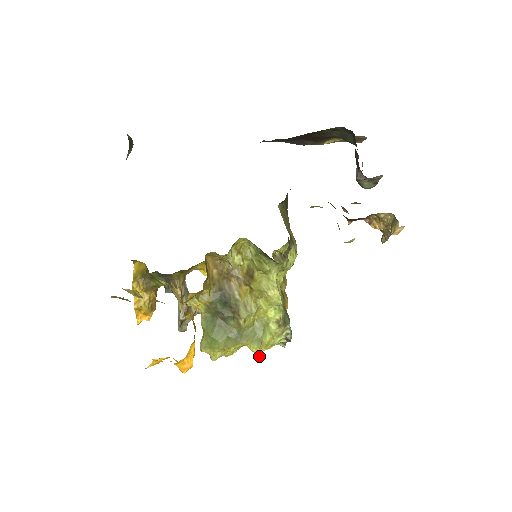
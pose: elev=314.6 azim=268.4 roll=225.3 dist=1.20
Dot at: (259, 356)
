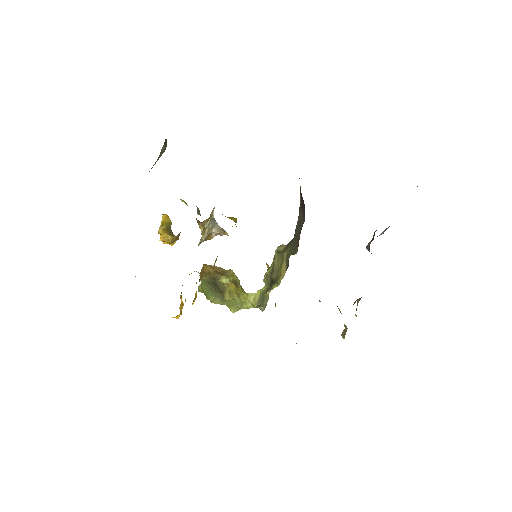
Dot at: occluded
